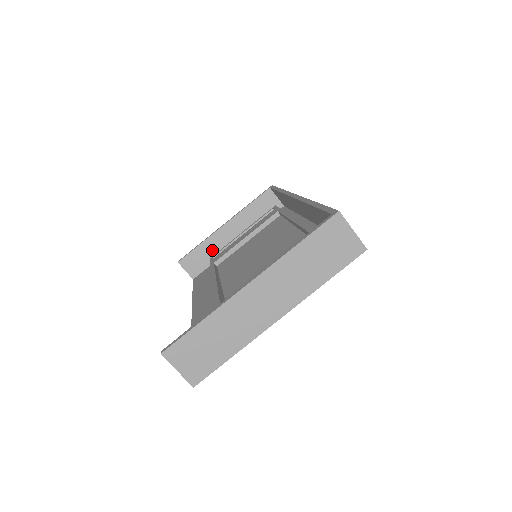
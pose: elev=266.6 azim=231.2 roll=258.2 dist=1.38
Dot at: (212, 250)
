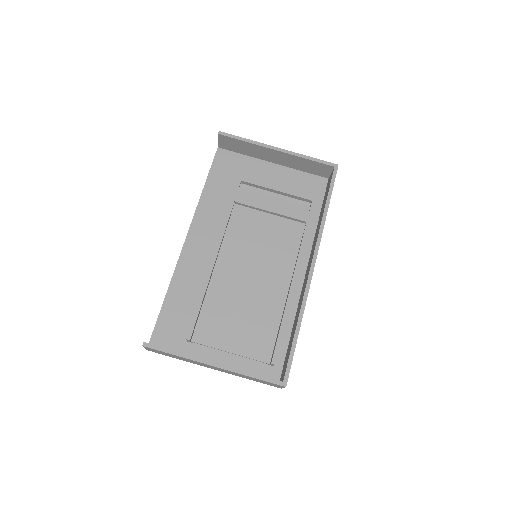
Dot at: (251, 150)
